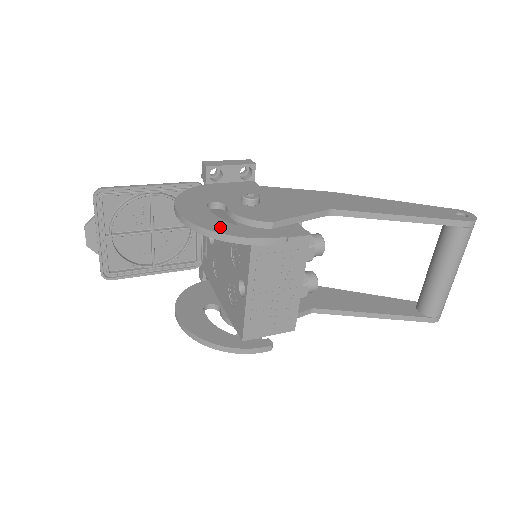
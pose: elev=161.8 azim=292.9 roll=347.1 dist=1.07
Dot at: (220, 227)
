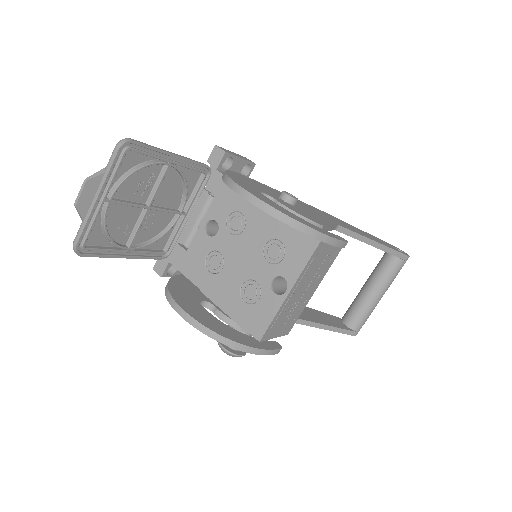
Dot at: (300, 220)
